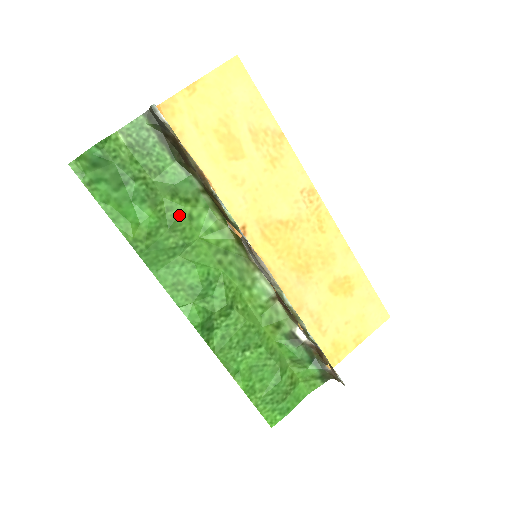
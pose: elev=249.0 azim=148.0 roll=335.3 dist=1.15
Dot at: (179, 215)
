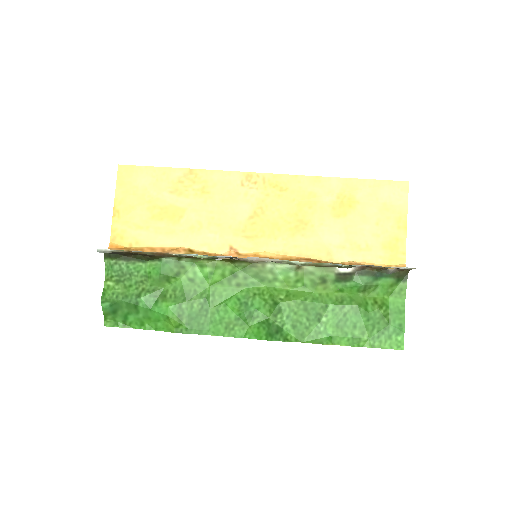
Dot at: (183, 287)
